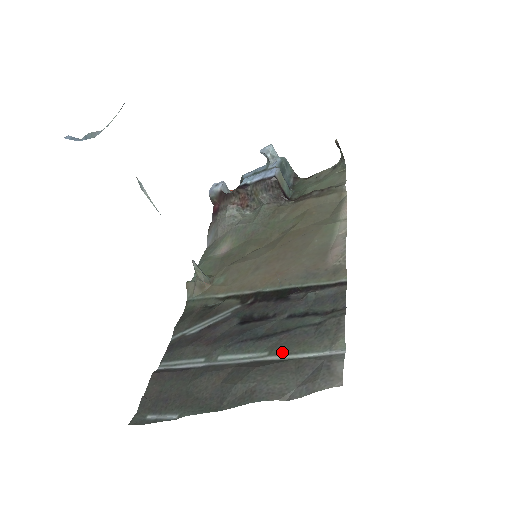
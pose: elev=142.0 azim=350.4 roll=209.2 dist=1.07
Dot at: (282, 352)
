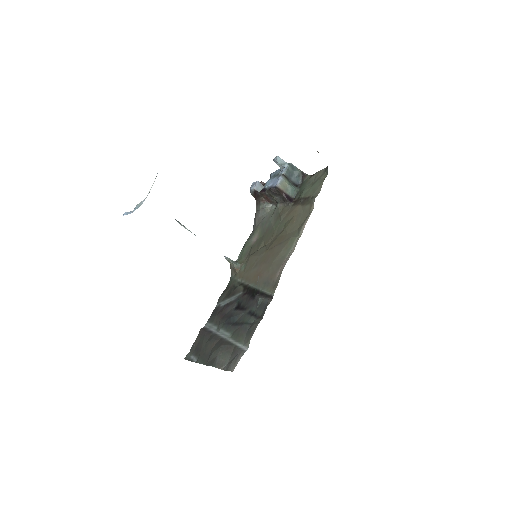
Dot at: (234, 338)
